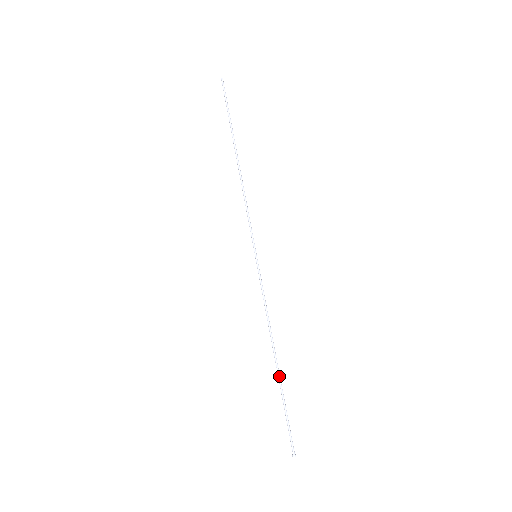
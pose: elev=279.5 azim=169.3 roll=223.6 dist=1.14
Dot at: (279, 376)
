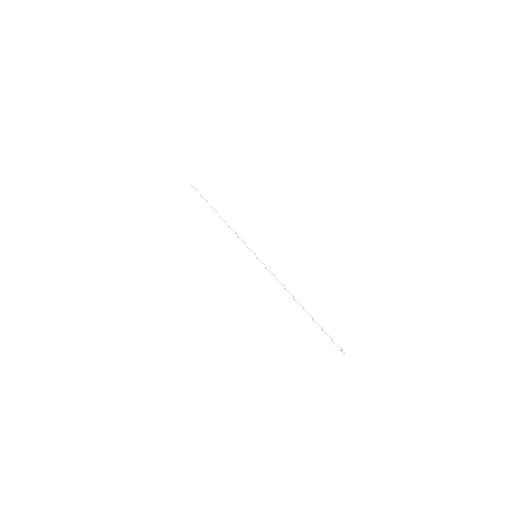
Dot at: (307, 312)
